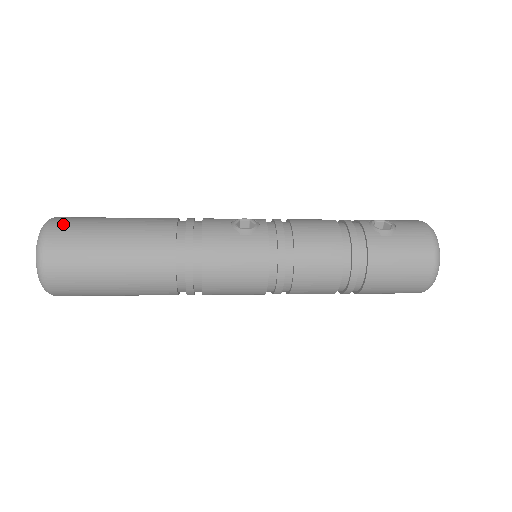
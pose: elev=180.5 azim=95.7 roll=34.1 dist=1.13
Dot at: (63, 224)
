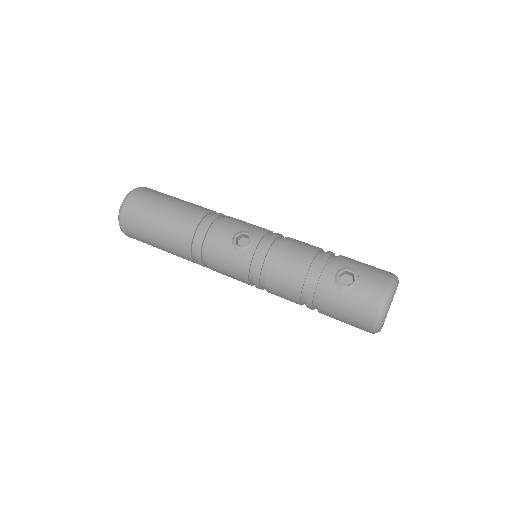
Dot at: (133, 203)
